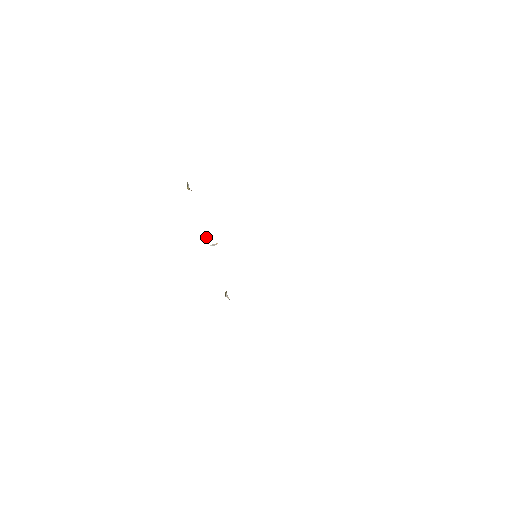
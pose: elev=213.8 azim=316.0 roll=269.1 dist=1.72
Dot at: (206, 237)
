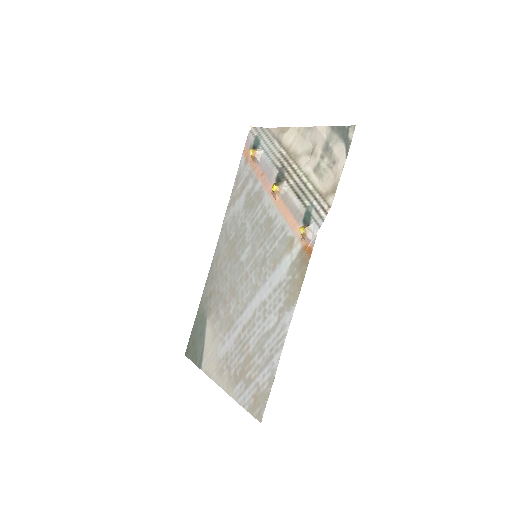
Dot at: (278, 183)
